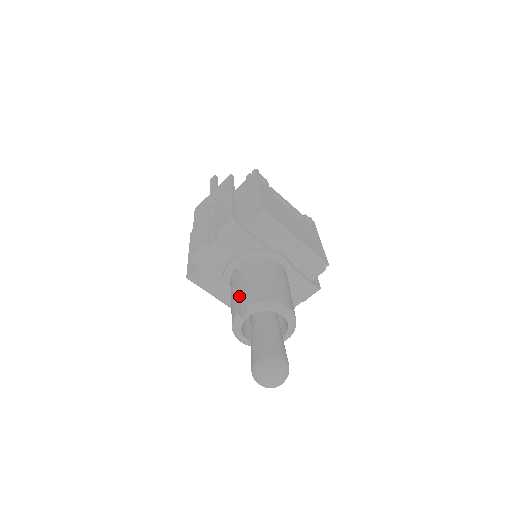
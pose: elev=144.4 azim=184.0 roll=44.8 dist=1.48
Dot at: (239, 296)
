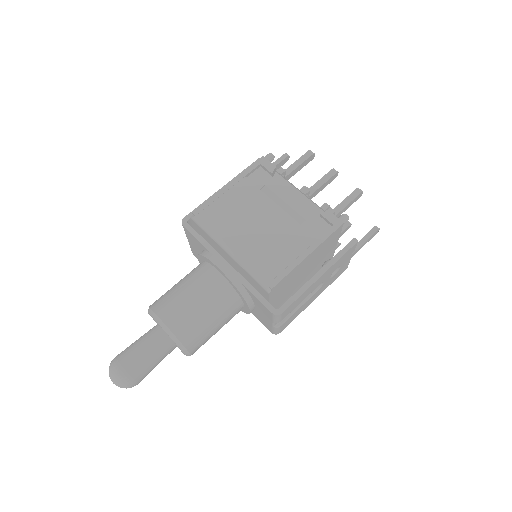
Dot at: occluded
